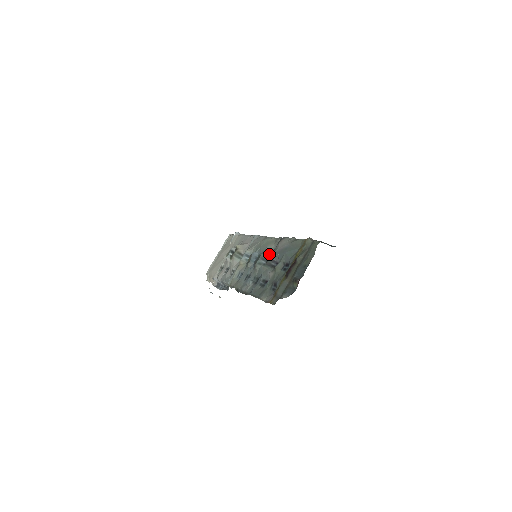
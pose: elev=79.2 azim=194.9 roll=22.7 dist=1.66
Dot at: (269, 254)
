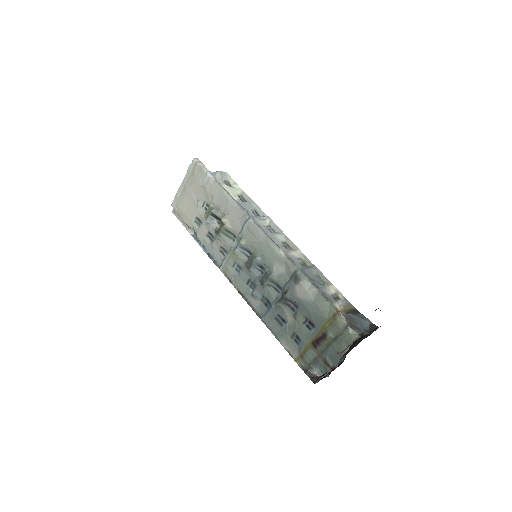
Dot at: (280, 280)
